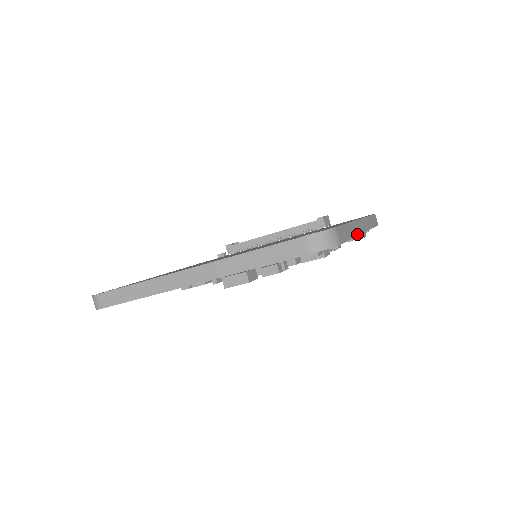
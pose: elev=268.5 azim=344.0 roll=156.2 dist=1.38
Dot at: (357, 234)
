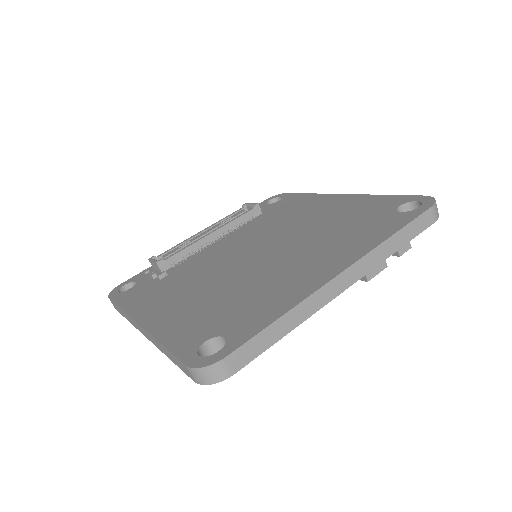
Dot at: occluded
